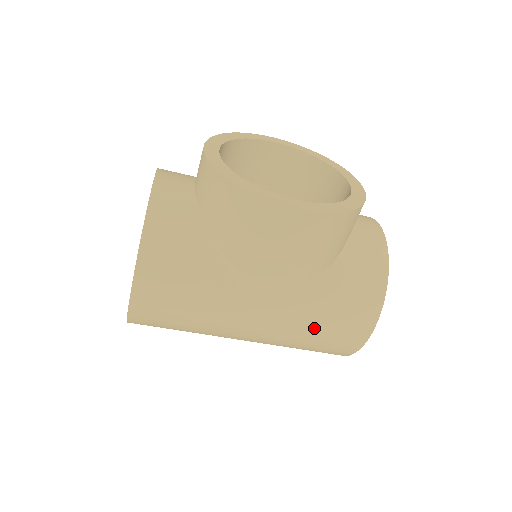
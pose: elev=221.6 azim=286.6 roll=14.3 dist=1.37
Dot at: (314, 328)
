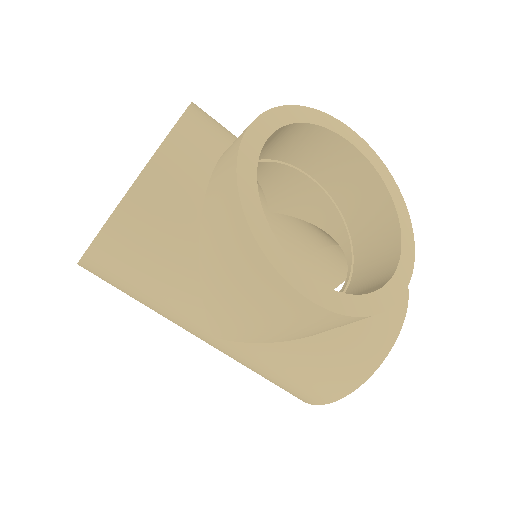
Dot at: (268, 373)
